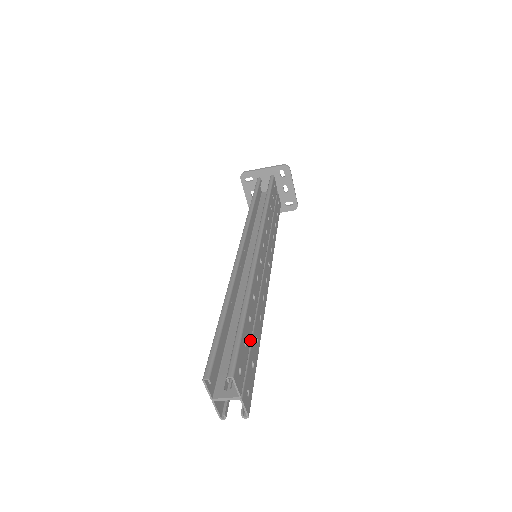
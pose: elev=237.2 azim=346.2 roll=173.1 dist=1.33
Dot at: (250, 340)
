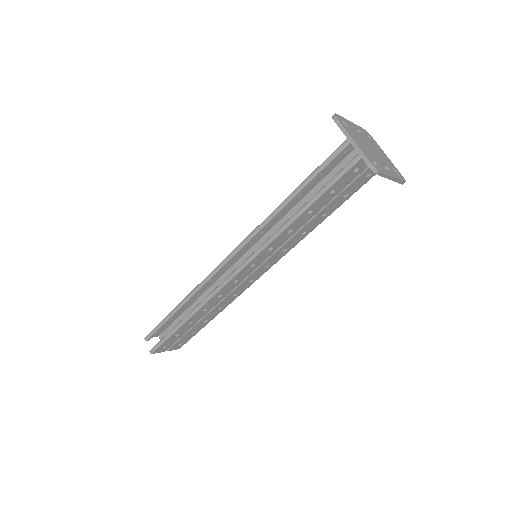
Dot at: (189, 329)
